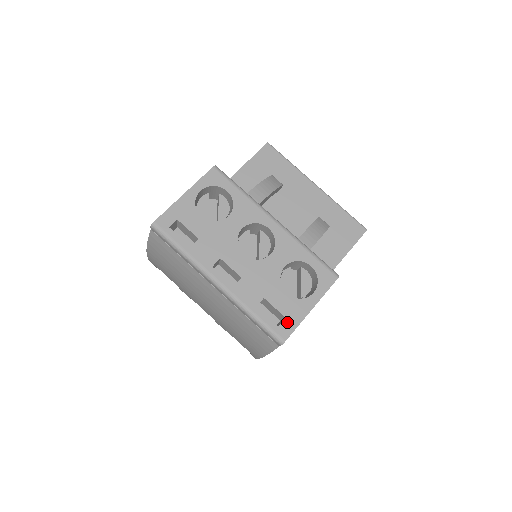
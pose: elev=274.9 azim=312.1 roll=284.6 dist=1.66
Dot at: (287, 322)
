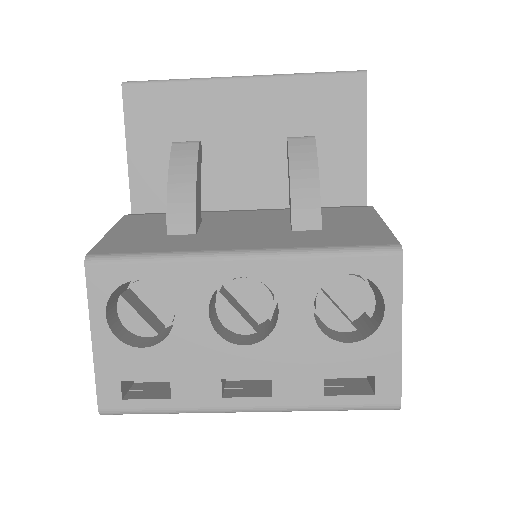
Dot at: (382, 379)
